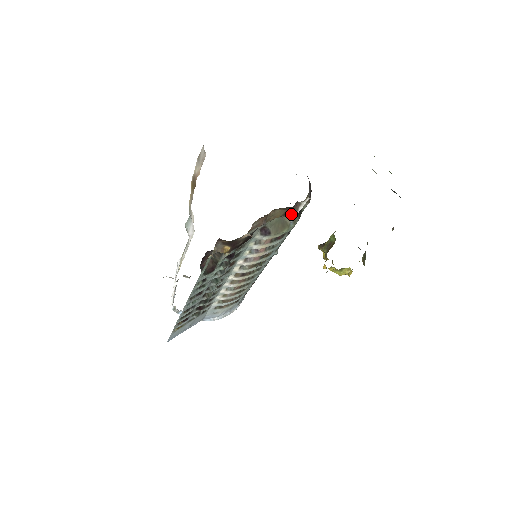
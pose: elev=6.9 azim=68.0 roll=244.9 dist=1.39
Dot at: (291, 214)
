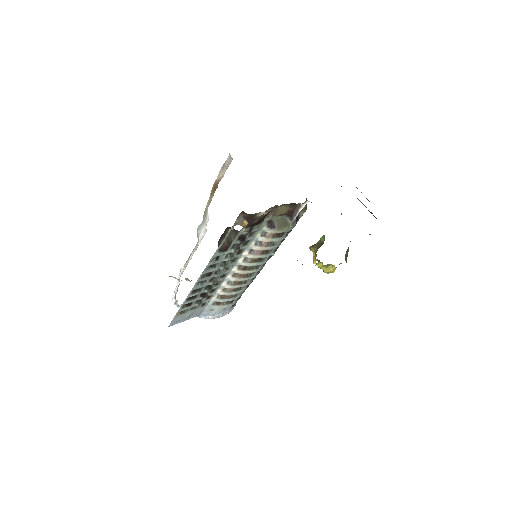
Dot at: (292, 214)
